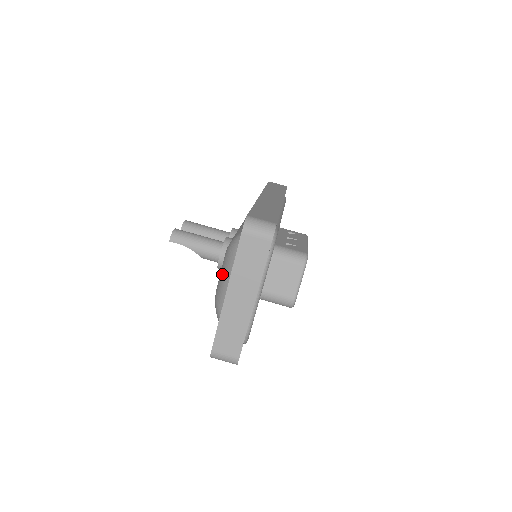
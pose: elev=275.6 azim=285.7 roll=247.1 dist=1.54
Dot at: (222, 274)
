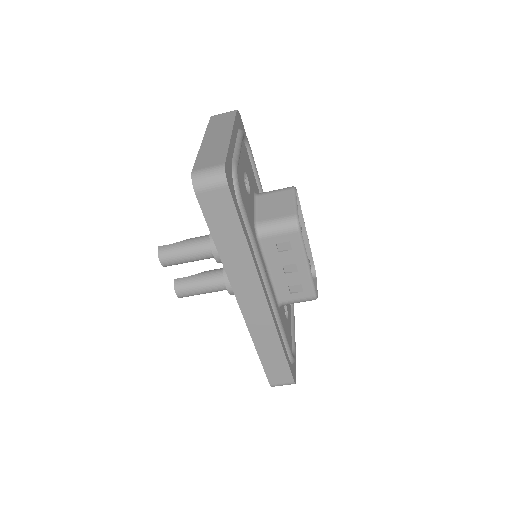
Dot at: occluded
